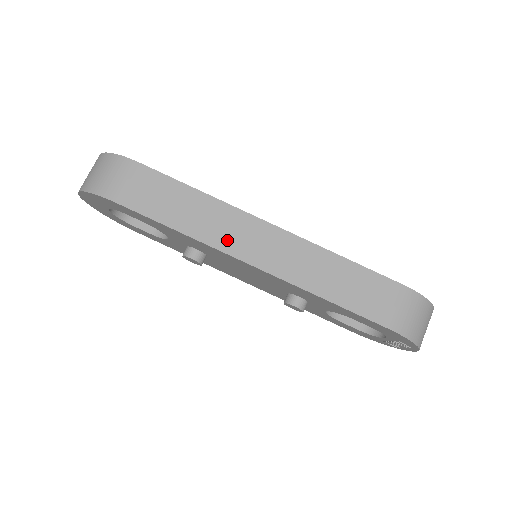
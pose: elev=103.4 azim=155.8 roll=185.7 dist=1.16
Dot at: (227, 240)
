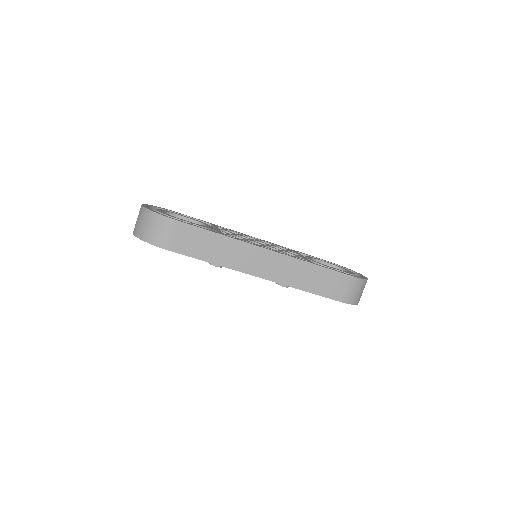
Dot at: (242, 264)
